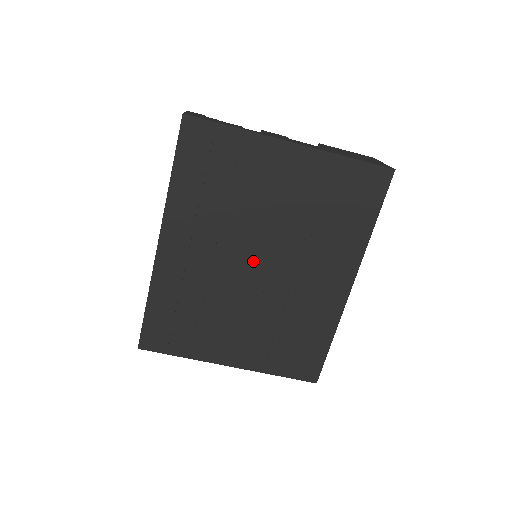
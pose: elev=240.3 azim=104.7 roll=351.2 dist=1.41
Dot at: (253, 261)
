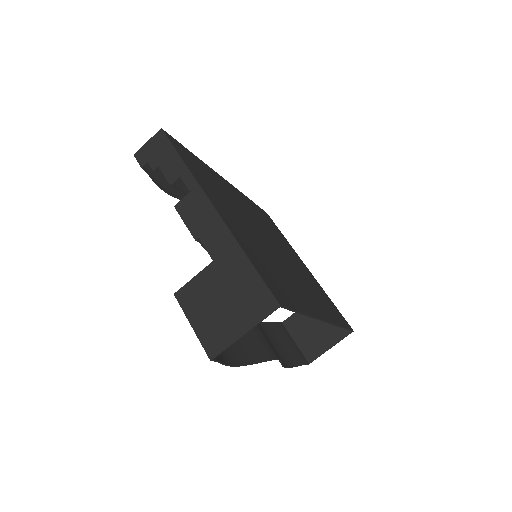
Dot at: (270, 241)
